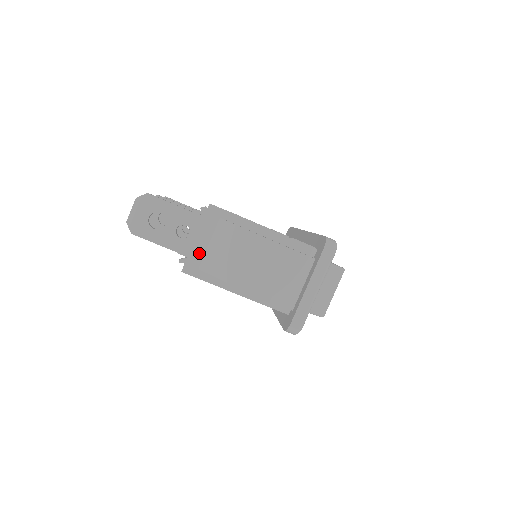
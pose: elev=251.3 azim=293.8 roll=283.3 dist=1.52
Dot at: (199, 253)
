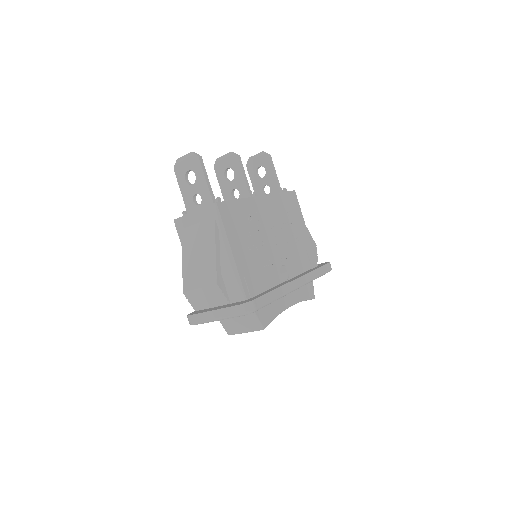
Dot at: (189, 222)
